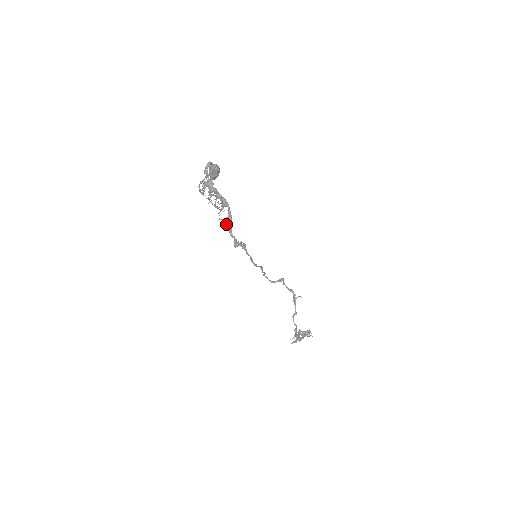
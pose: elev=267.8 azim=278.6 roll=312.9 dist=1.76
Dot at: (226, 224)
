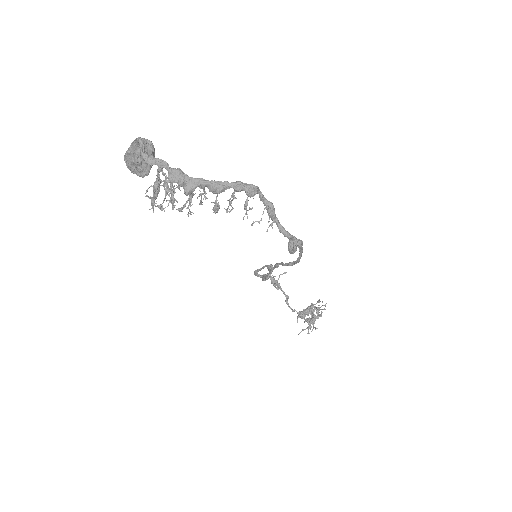
Dot at: (271, 224)
